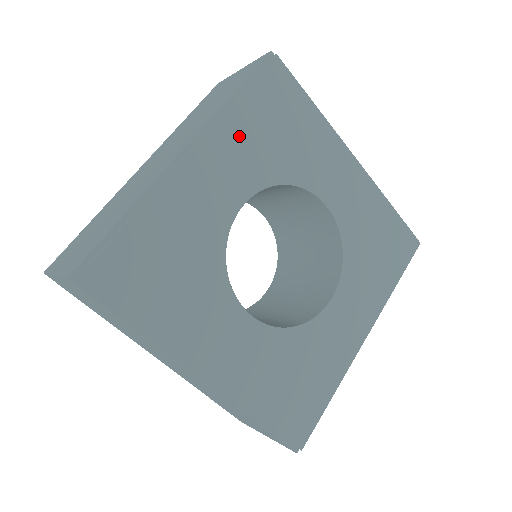
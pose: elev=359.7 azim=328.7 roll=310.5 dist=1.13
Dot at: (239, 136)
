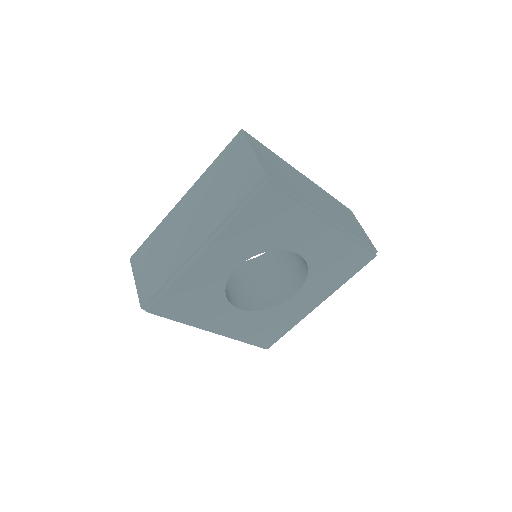
Dot at: (236, 236)
